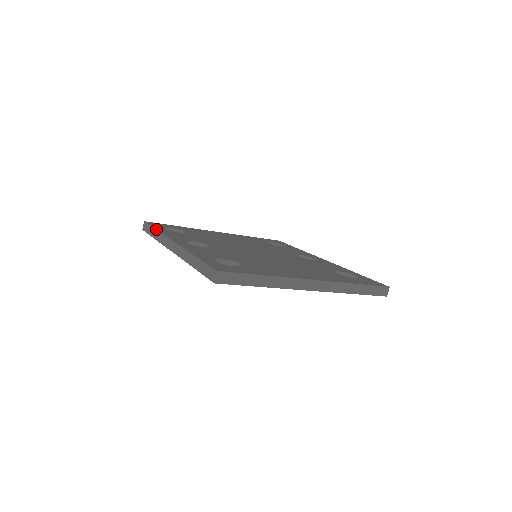
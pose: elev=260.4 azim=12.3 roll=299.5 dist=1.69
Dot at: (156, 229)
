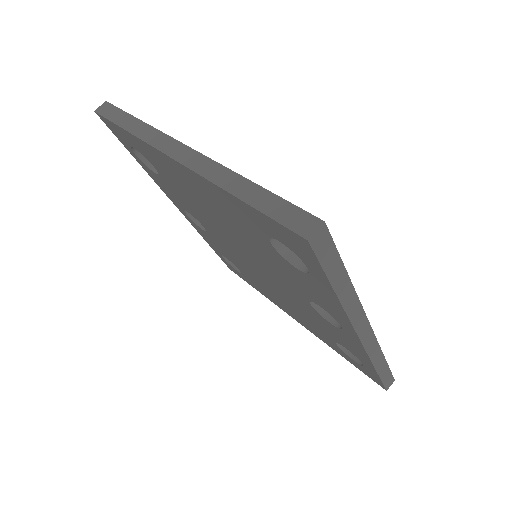
Dot at: occluded
